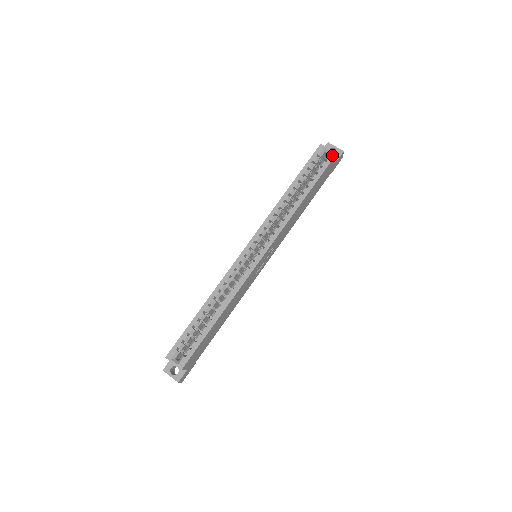
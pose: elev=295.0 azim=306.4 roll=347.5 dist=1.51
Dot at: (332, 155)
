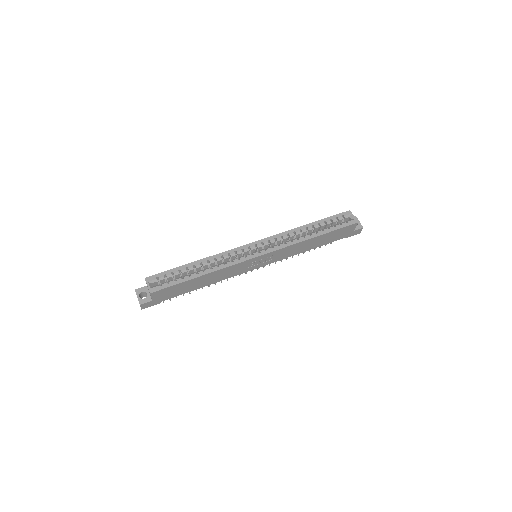
Dot at: (353, 221)
